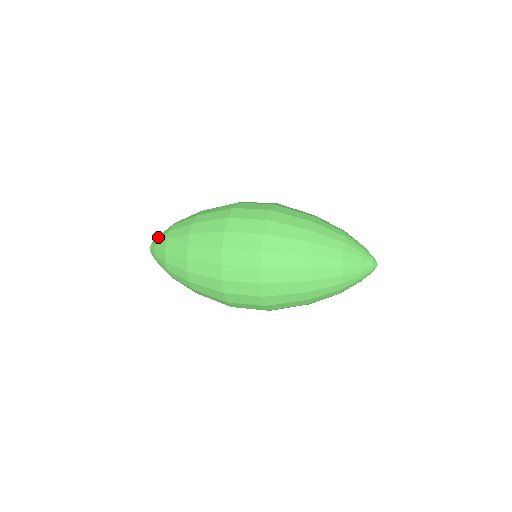
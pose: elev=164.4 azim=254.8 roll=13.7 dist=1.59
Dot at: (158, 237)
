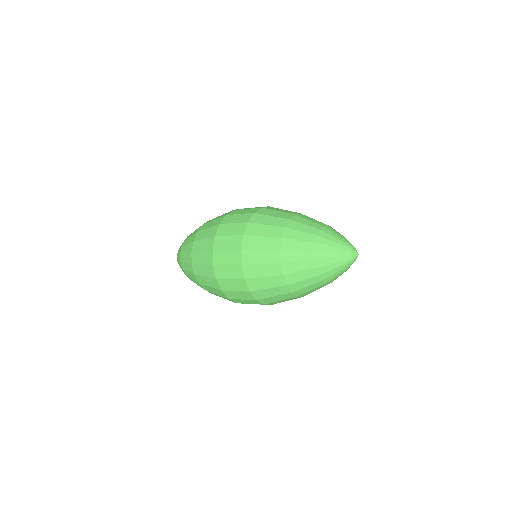
Dot at: occluded
